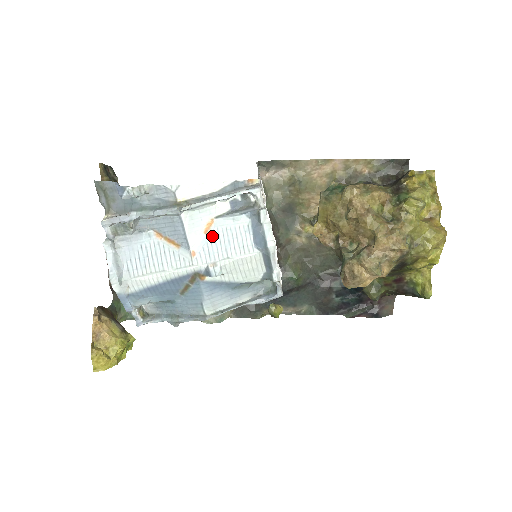
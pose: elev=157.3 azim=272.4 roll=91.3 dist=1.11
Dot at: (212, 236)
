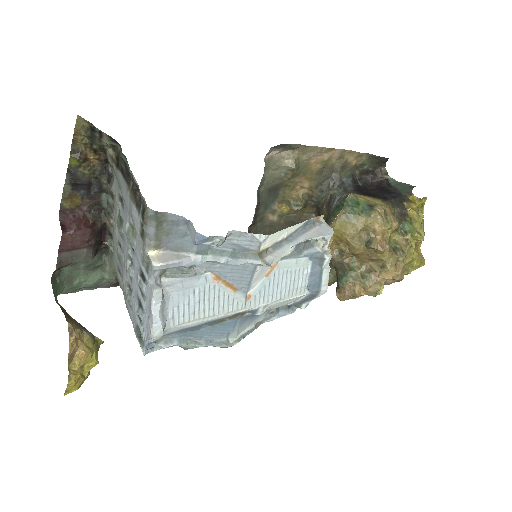
Dot at: (272, 279)
